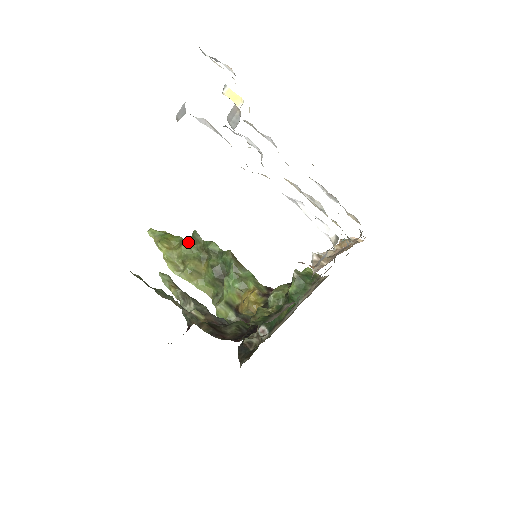
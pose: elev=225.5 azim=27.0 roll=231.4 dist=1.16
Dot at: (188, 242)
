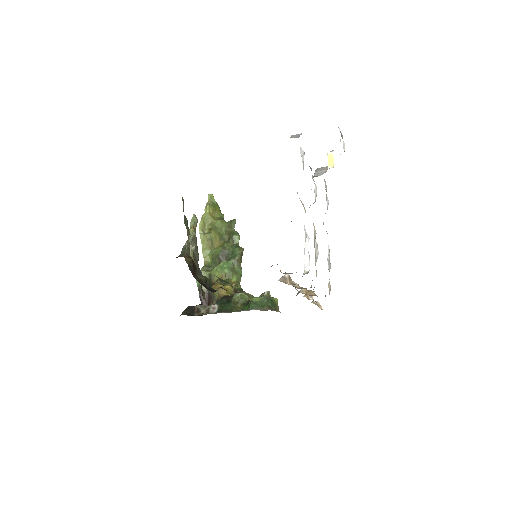
Dot at: (225, 222)
